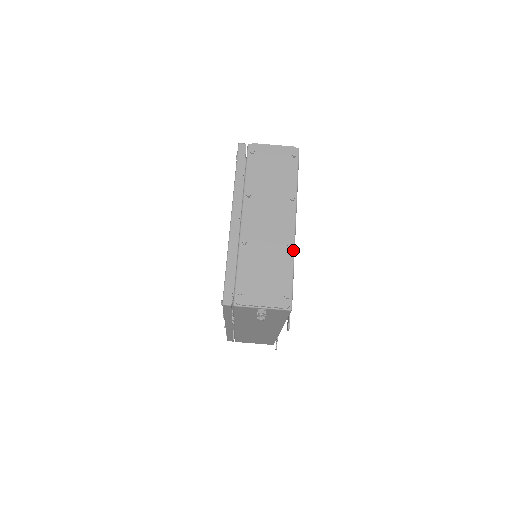
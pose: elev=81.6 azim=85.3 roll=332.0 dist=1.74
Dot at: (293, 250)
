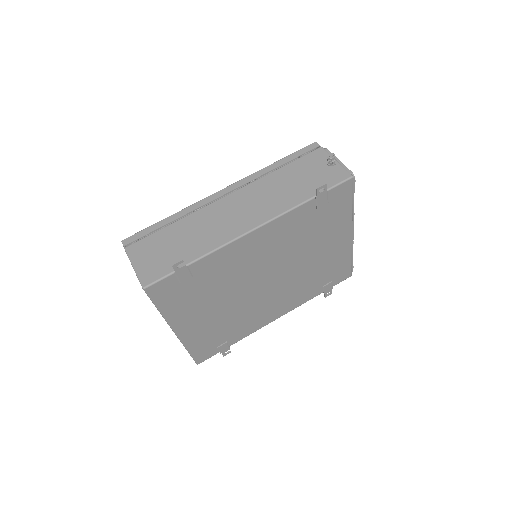
Dot at: (352, 216)
